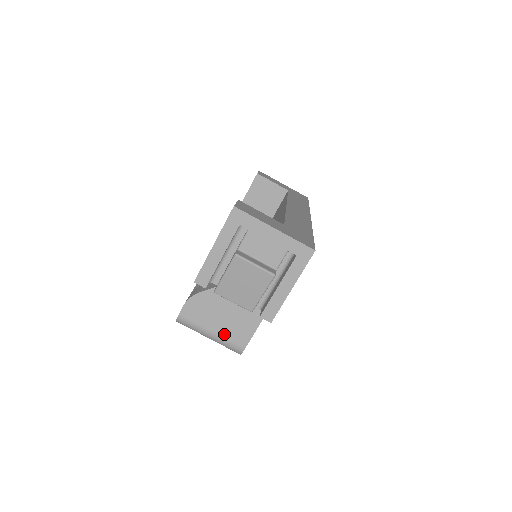
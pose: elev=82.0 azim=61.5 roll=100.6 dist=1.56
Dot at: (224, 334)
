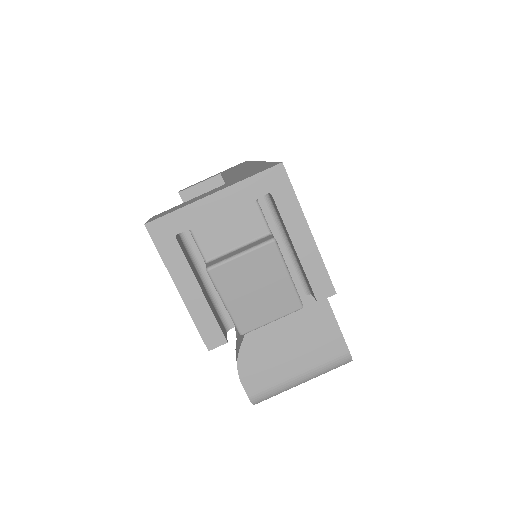
Dot at: (312, 361)
